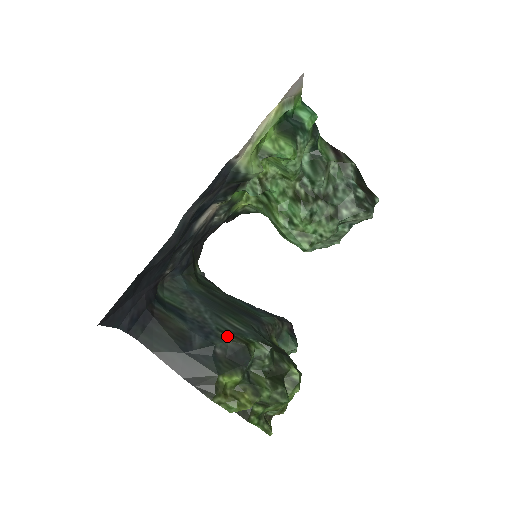
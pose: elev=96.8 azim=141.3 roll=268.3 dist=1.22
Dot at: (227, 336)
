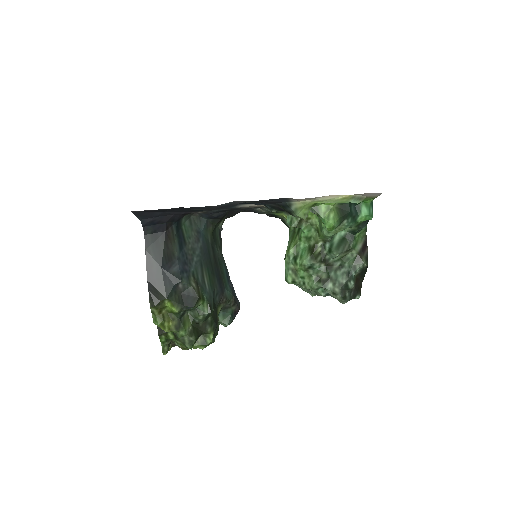
Dot at: (194, 282)
